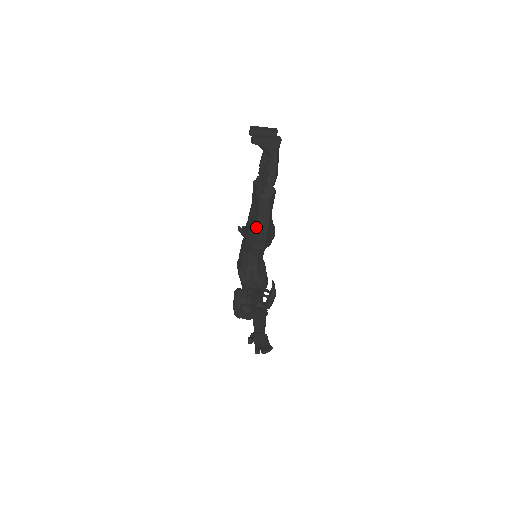
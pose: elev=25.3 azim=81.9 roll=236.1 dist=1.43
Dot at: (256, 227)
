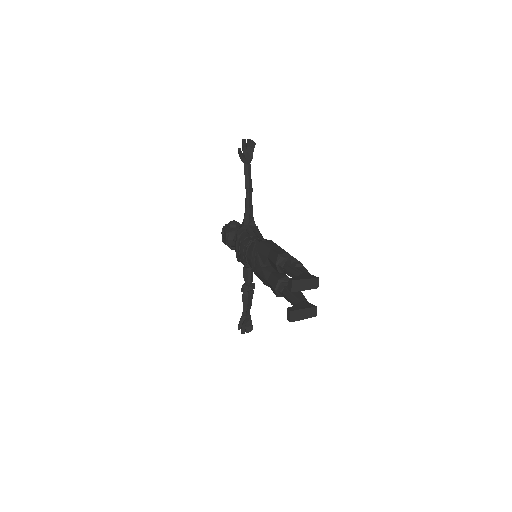
Dot at: occluded
